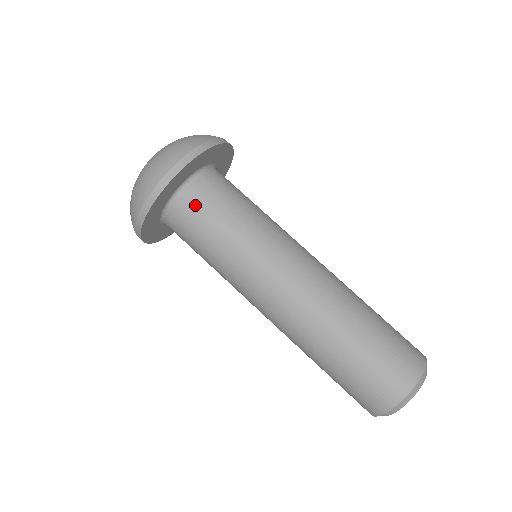
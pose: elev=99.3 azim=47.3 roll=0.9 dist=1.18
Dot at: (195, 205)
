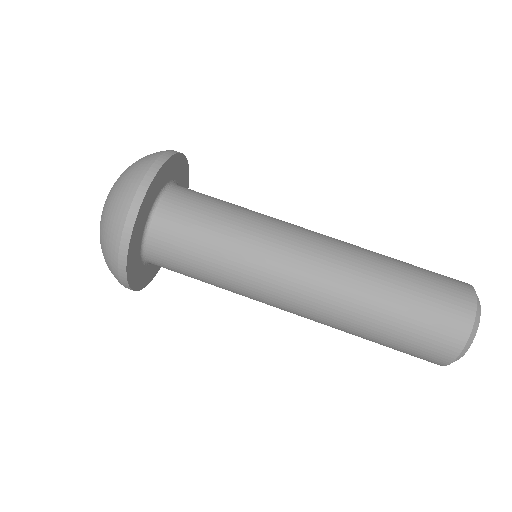
Dot at: (189, 196)
